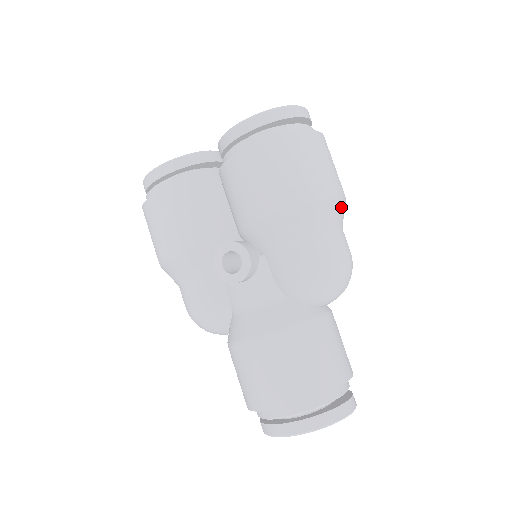
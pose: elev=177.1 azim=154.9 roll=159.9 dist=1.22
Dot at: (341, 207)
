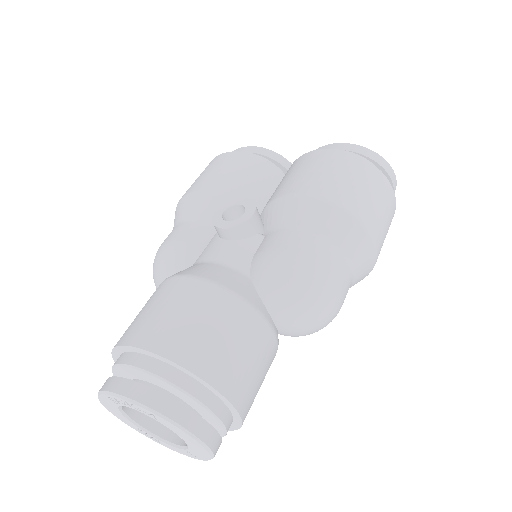
Dot at: (366, 251)
